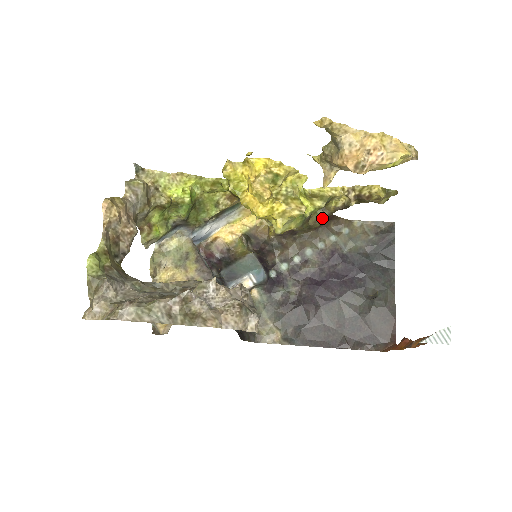
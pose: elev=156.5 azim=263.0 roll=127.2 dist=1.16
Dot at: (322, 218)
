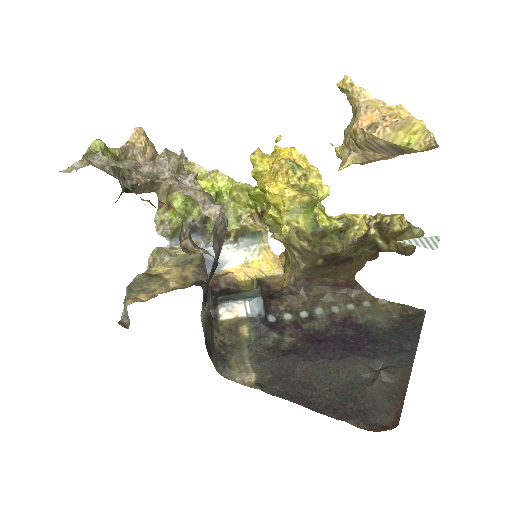
Dot at: (337, 244)
